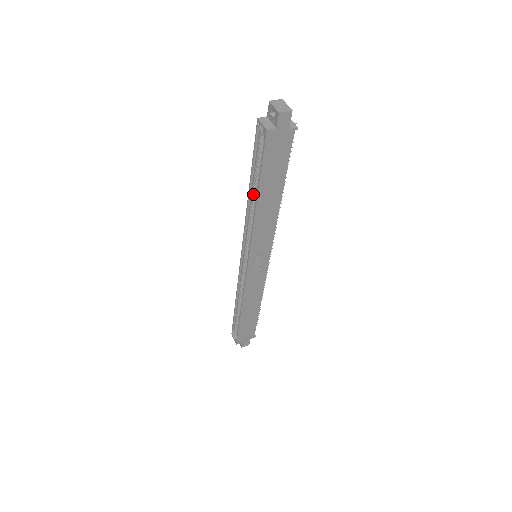
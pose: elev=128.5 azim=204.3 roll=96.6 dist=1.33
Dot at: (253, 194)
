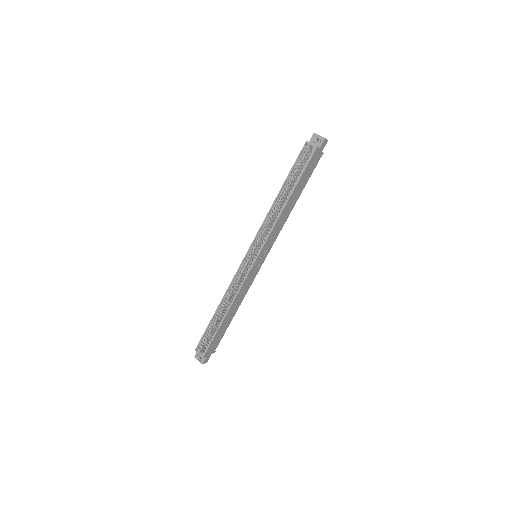
Dot at: (282, 197)
